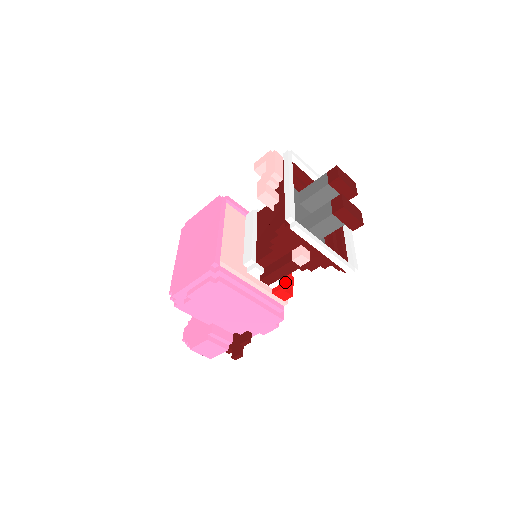
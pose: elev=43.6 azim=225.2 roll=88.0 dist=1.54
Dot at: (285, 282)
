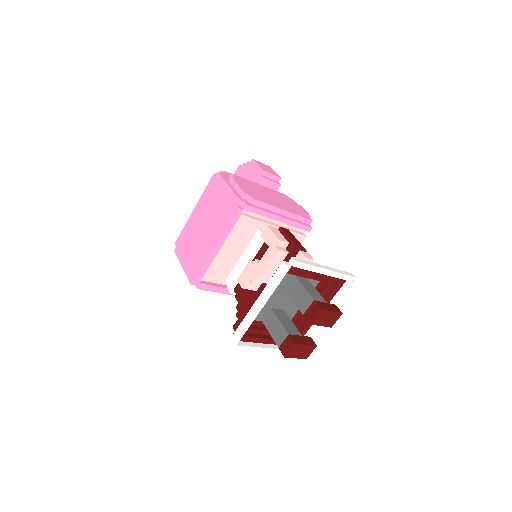
Dot at: occluded
